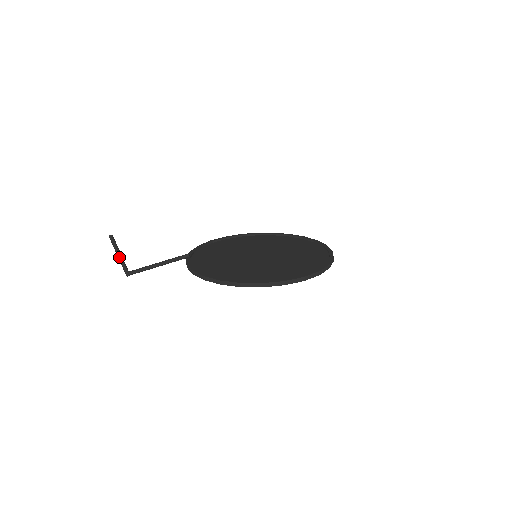
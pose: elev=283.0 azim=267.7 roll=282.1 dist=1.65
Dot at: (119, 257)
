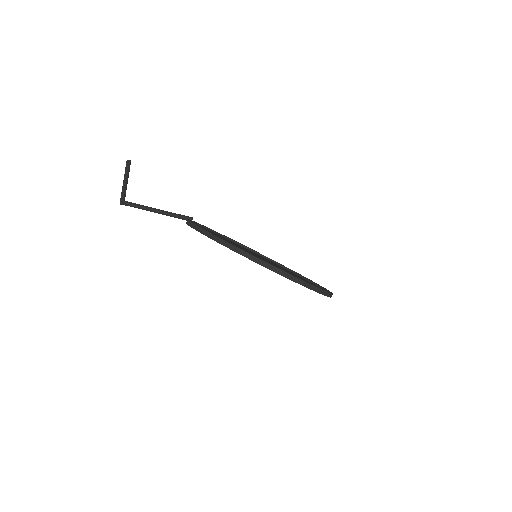
Dot at: (124, 182)
